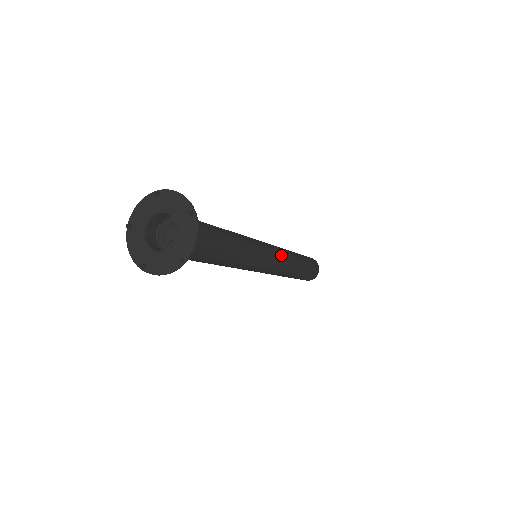
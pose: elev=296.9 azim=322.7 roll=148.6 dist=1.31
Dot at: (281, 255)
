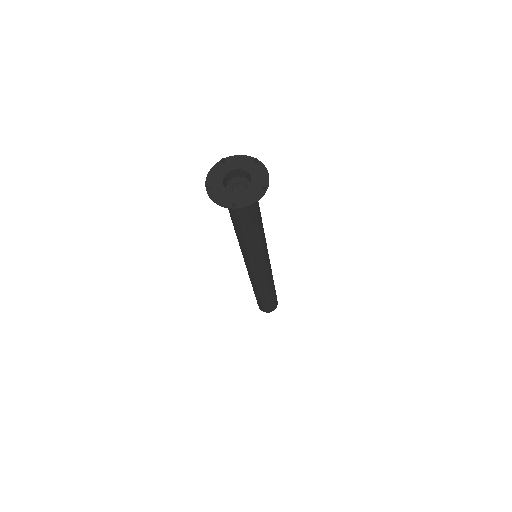
Dot at: occluded
